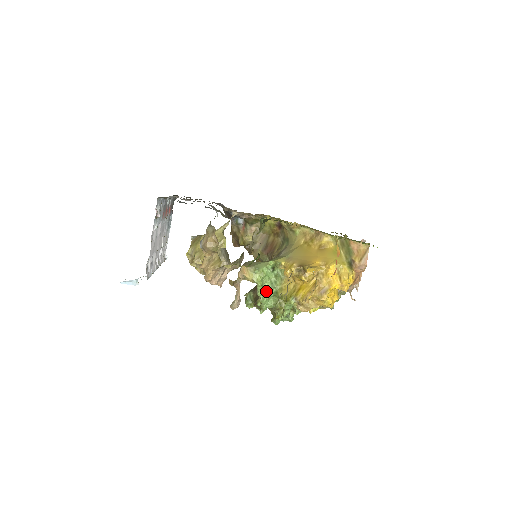
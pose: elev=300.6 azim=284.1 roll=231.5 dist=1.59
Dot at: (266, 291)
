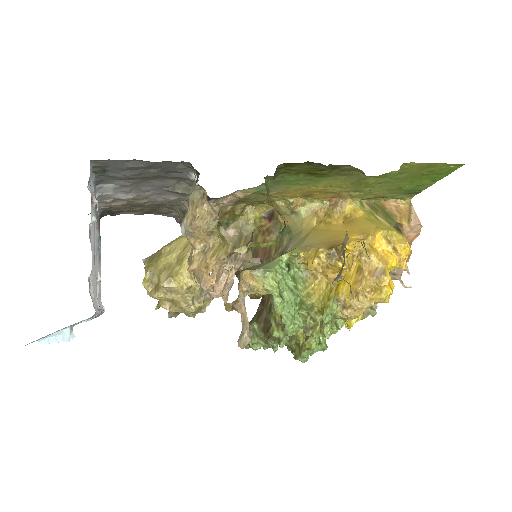
Dot at: (288, 302)
